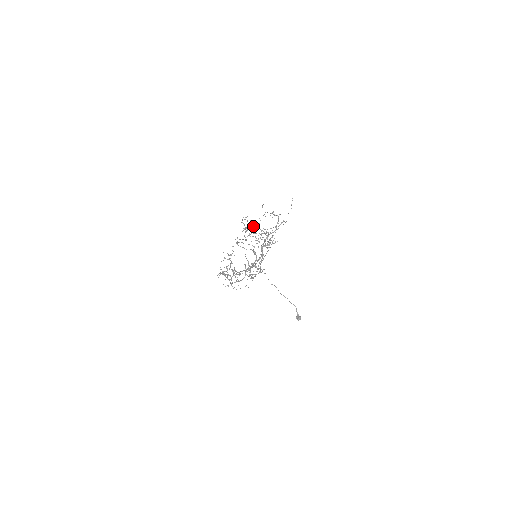
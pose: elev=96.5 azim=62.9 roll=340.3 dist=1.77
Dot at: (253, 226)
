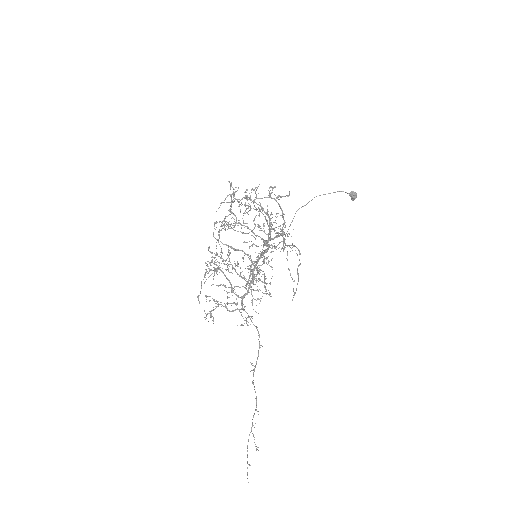
Dot at: (238, 223)
